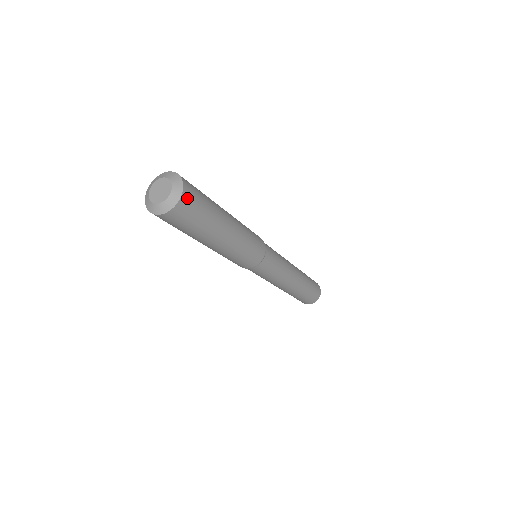
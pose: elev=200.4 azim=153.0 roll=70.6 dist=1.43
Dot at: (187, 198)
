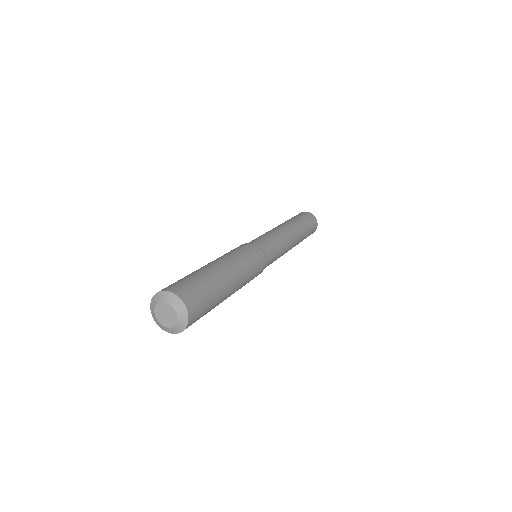
Dot at: (193, 314)
